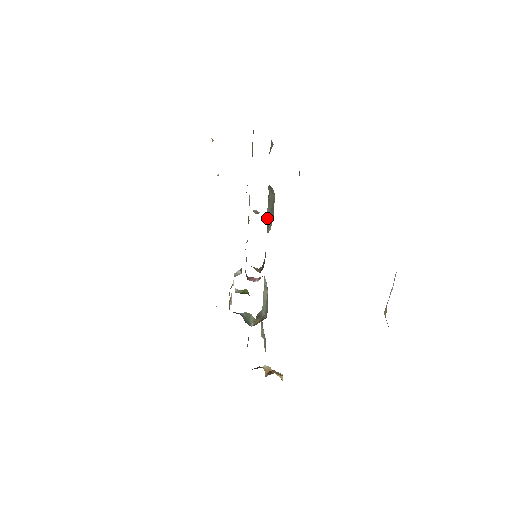
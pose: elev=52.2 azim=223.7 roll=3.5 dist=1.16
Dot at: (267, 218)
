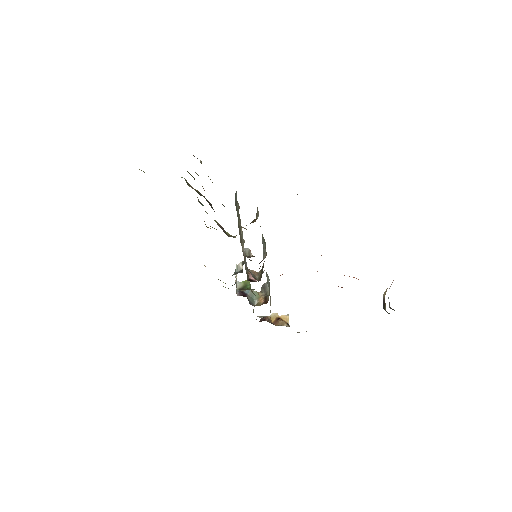
Dot at: occluded
